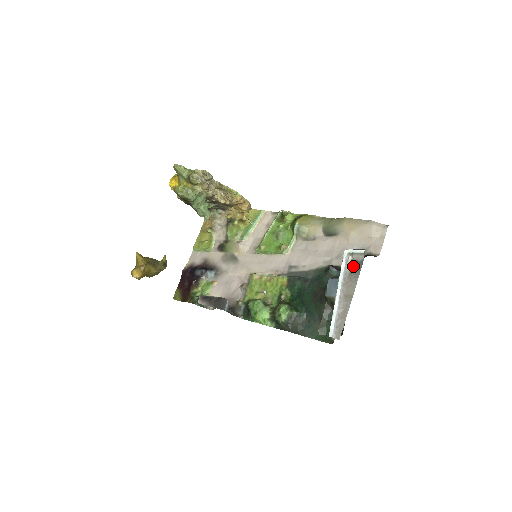
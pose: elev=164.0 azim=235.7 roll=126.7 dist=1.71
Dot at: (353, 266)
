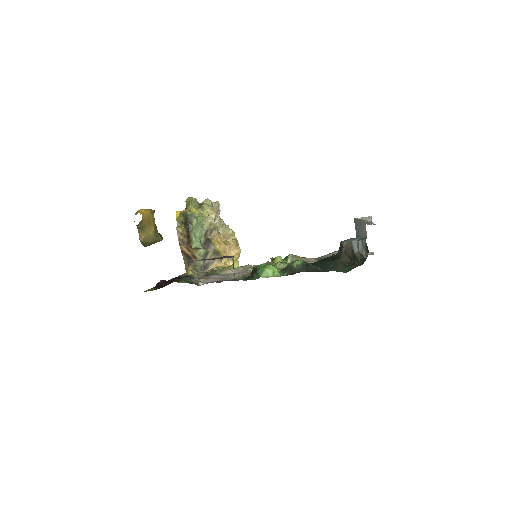
Dot at: (365, 222)
